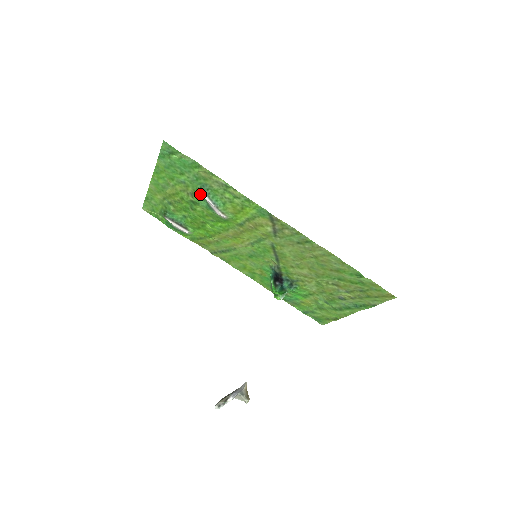
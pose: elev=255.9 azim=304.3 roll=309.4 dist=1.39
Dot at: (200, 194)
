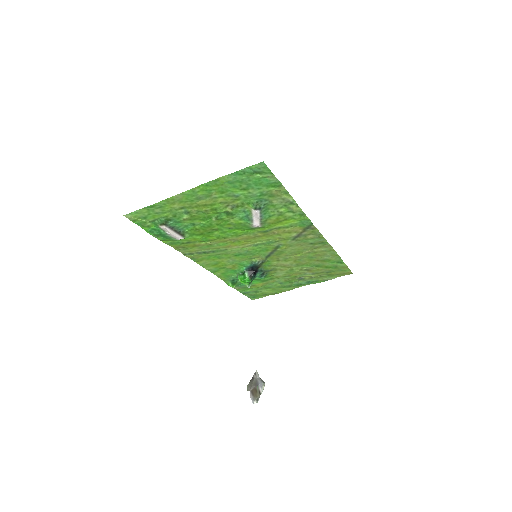
Dot at: (246, 207)
